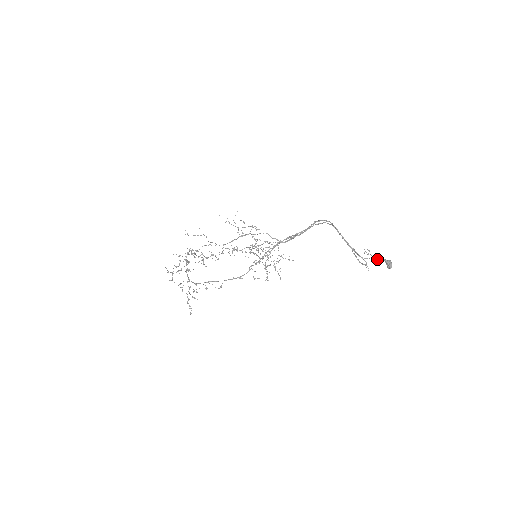
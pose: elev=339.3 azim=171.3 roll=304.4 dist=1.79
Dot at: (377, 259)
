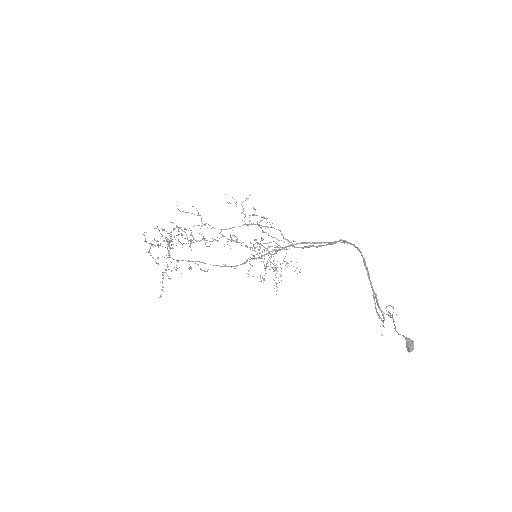
Dot at: occluded
